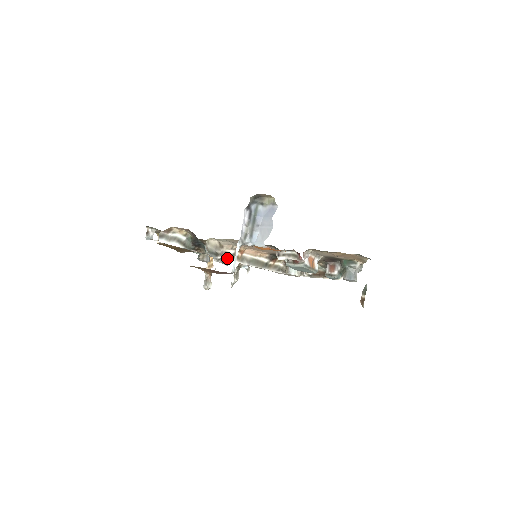
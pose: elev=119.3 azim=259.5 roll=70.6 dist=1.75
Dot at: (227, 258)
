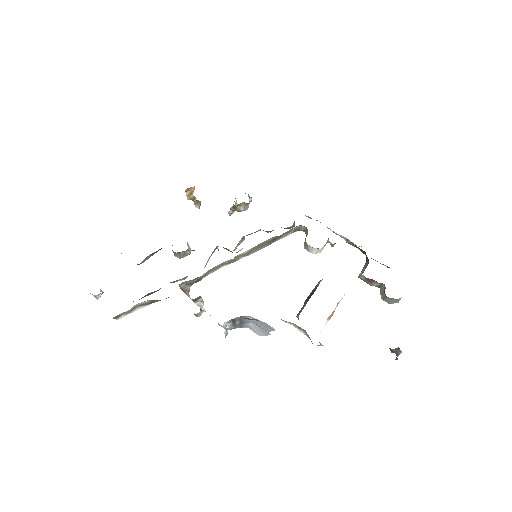
Dot at: (214, 271)
